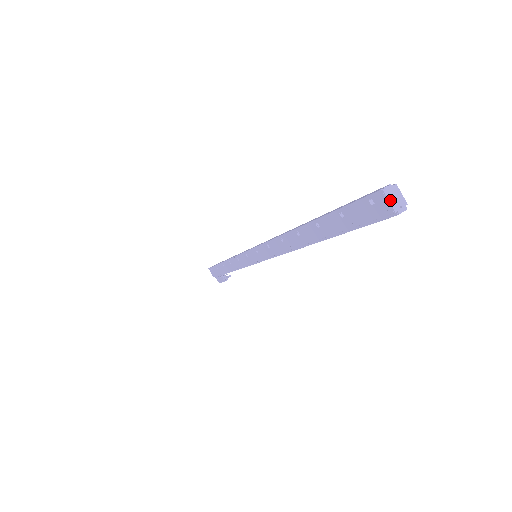
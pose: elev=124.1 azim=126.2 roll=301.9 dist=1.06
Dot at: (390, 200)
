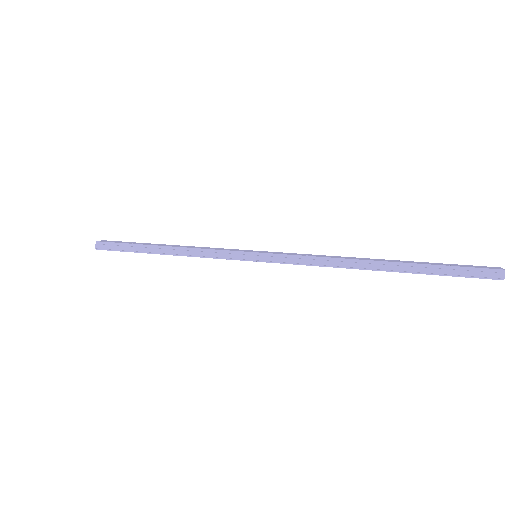
Dot at: (502, 278)
